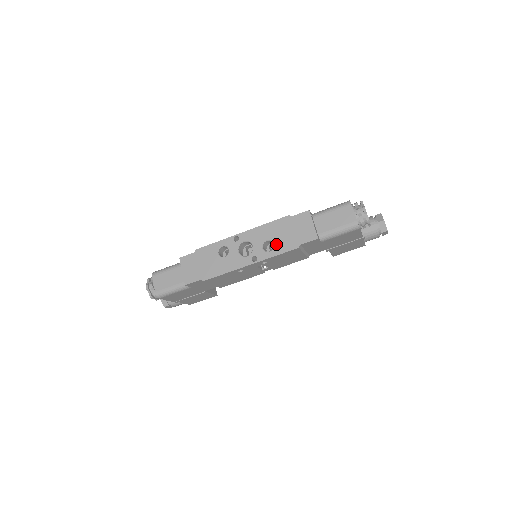
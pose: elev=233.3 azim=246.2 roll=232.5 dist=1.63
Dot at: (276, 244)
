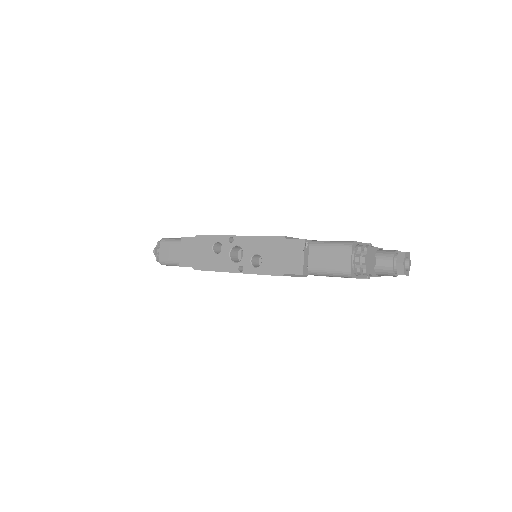
Dot at: (263, 262)
